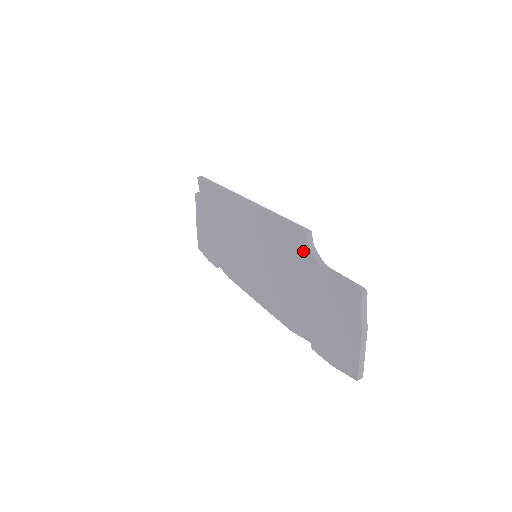
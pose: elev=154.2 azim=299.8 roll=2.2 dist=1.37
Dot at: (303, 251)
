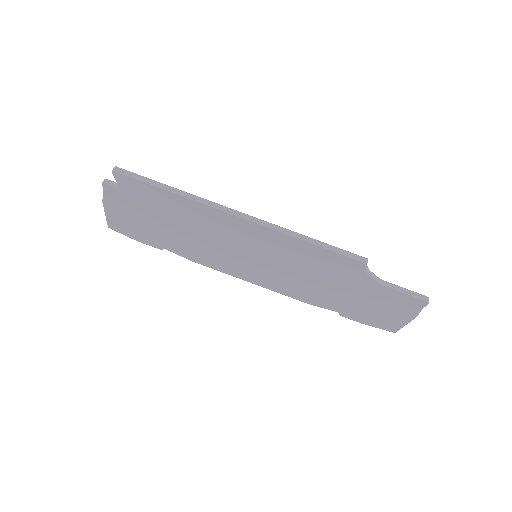
Dot at: (355, 272)
